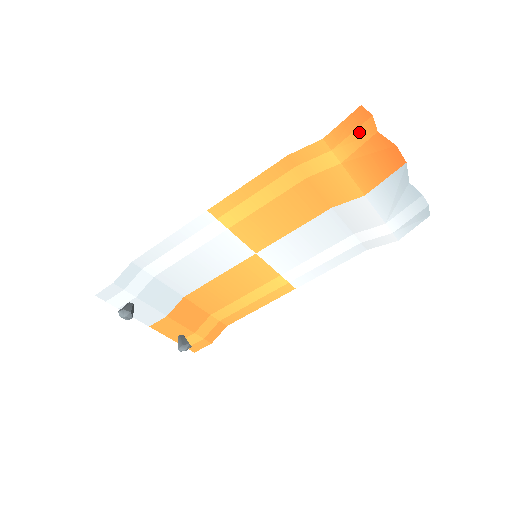
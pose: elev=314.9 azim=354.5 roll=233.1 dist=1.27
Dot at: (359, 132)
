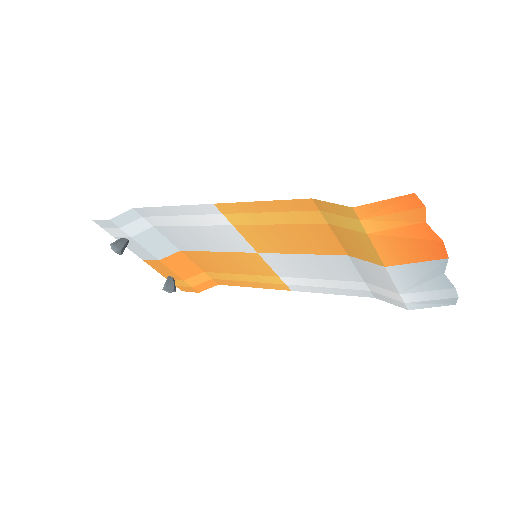
Dot at: (401, 215)
